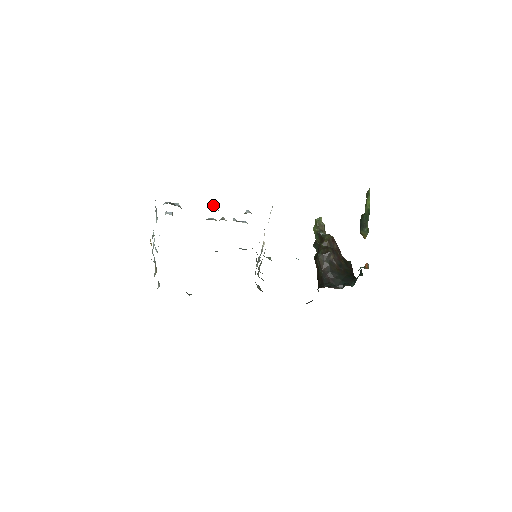
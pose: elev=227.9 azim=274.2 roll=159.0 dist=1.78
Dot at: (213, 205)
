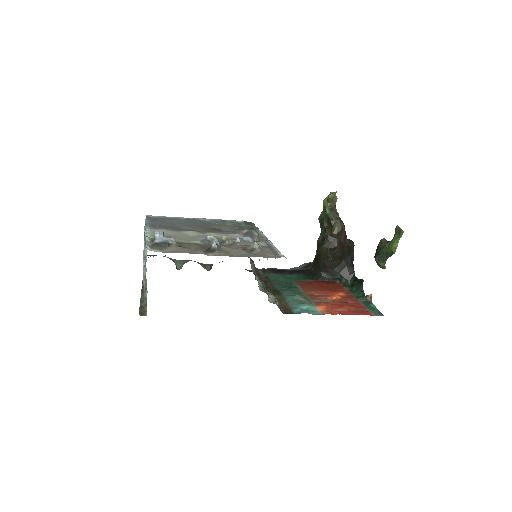
Dot at: (216, 246)
